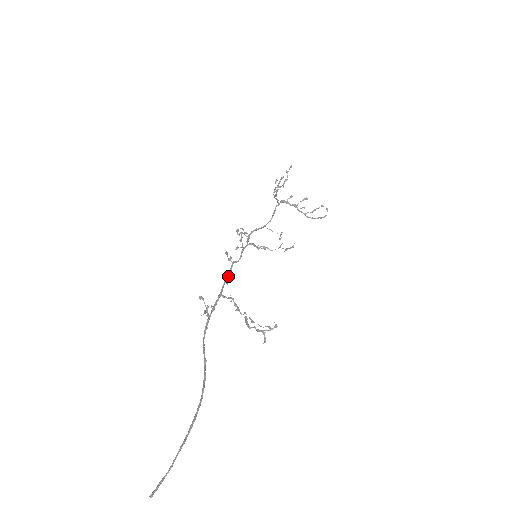
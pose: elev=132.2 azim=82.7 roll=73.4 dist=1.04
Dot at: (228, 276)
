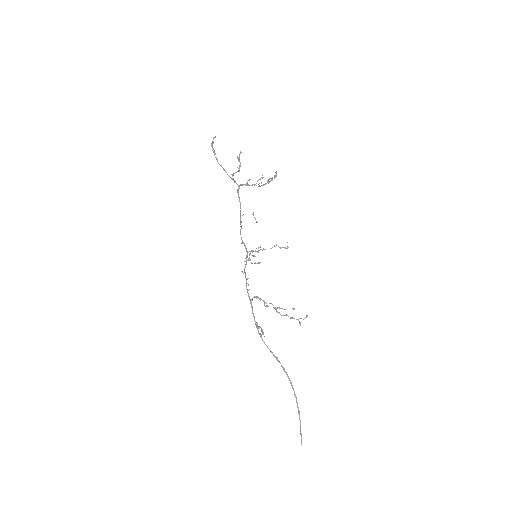
Dot at: (246, 283)
